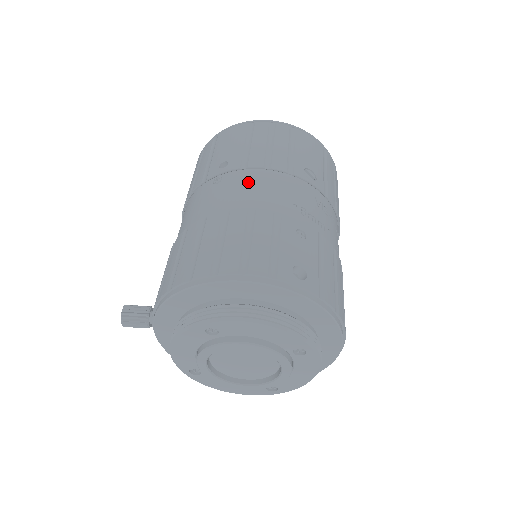
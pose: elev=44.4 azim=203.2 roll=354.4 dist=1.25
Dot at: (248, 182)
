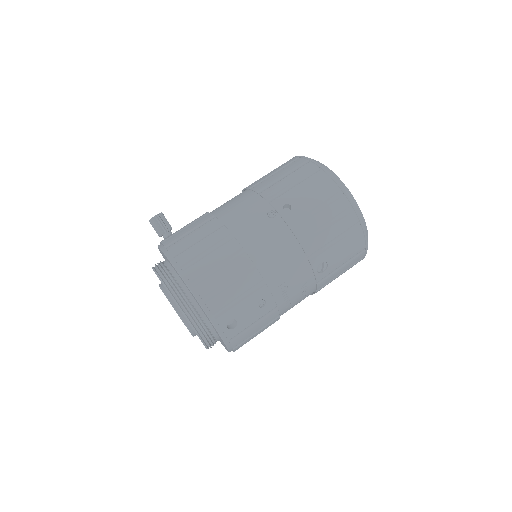
Dot at: (279, 241)
